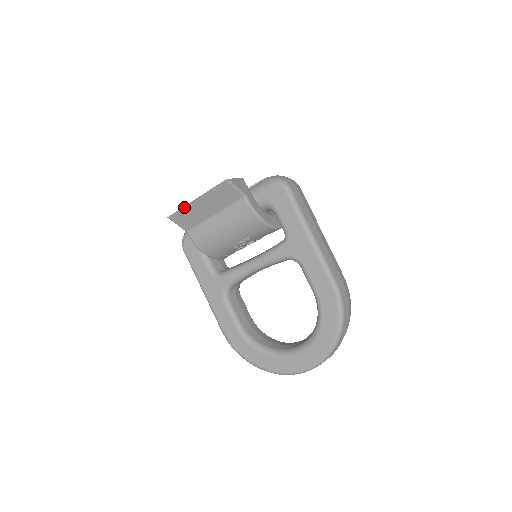
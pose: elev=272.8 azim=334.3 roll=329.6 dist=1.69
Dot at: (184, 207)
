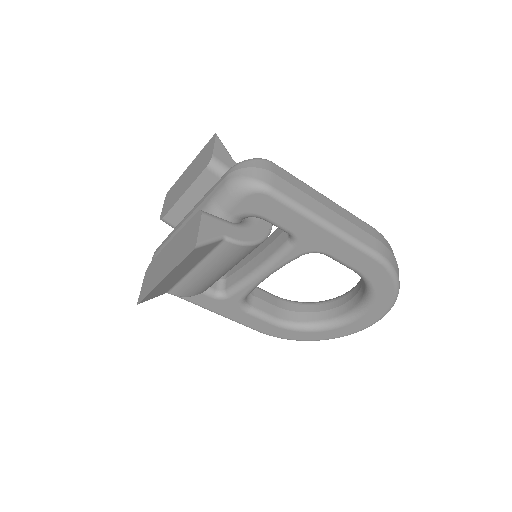
Dot at: (153, 290)
